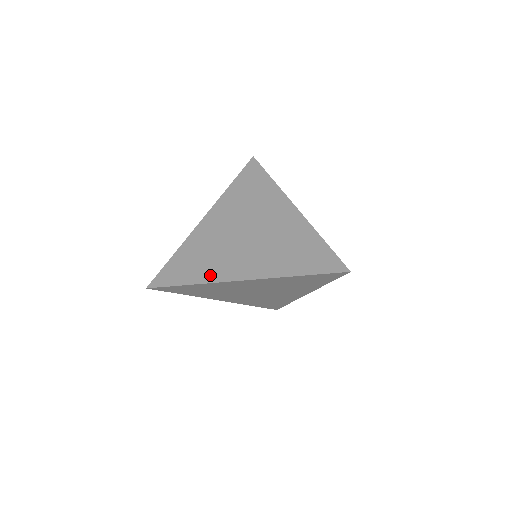
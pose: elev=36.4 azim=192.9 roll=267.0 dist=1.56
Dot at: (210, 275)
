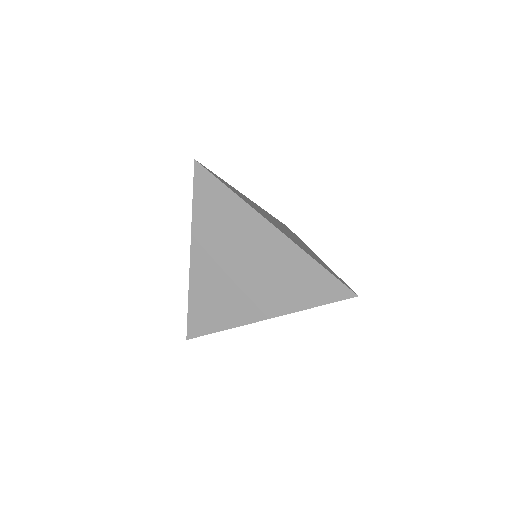
Dot at: (249, 204)
